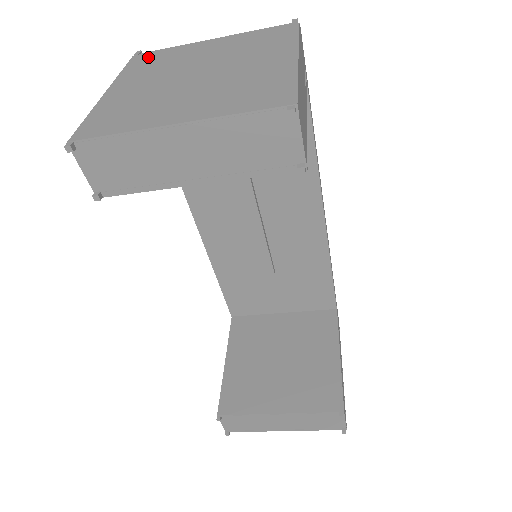
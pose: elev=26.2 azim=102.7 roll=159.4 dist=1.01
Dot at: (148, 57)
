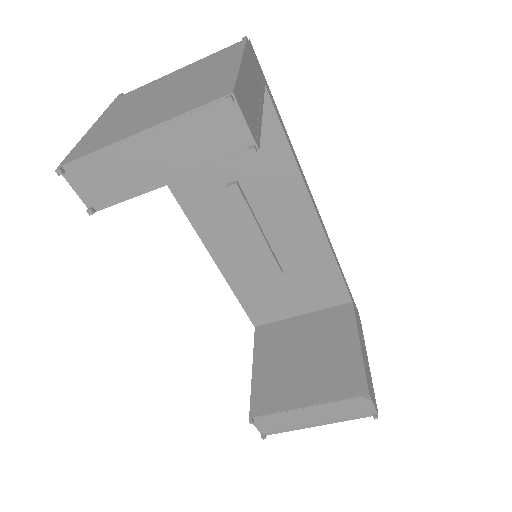
Dot at: (127, 96)
